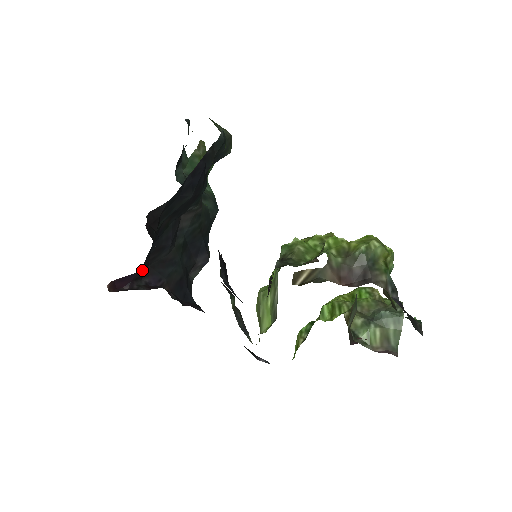
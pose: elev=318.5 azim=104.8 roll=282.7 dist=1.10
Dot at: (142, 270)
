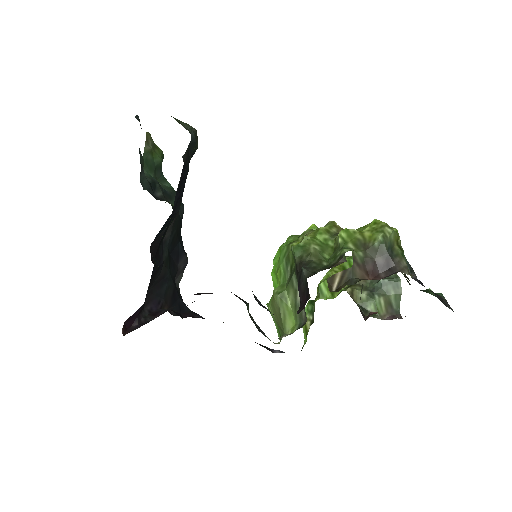
Dot at: occluded
